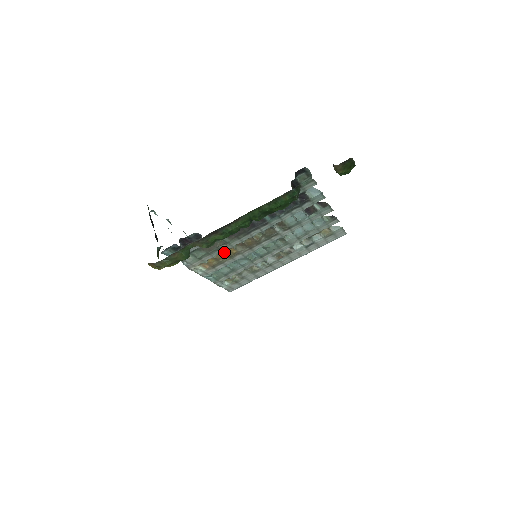
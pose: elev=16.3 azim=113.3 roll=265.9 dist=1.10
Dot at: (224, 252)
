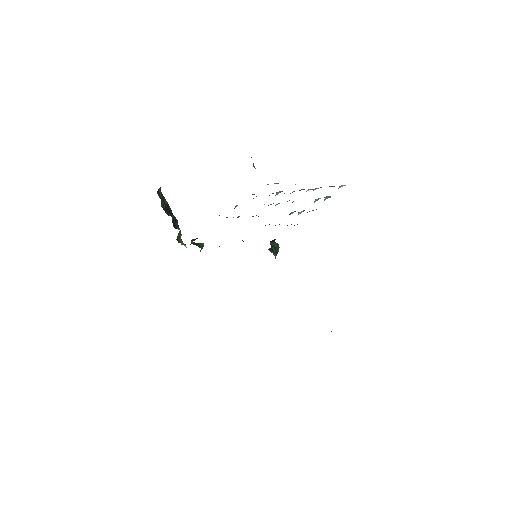
Dot at: occluded
